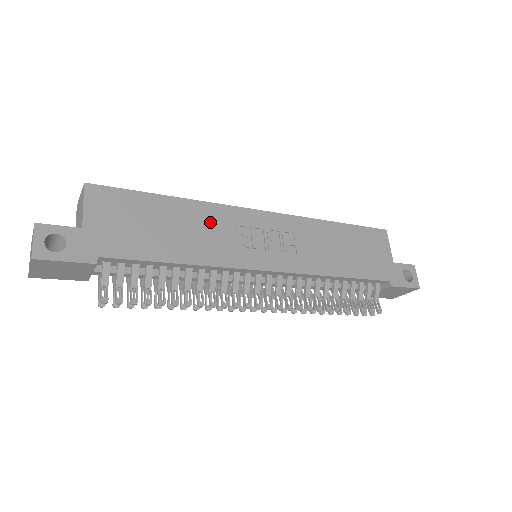
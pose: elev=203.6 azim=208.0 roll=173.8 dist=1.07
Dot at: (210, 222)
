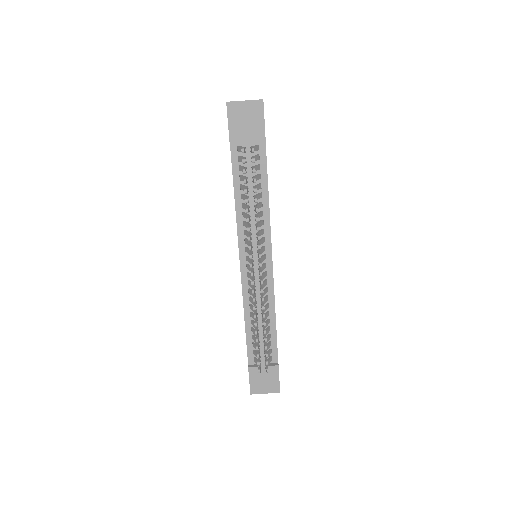
Dot at: occluded
